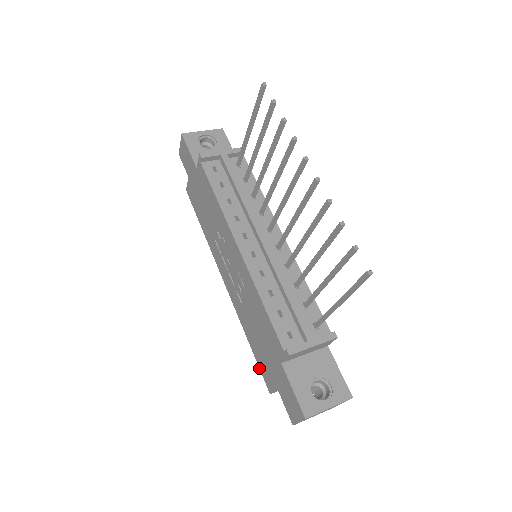
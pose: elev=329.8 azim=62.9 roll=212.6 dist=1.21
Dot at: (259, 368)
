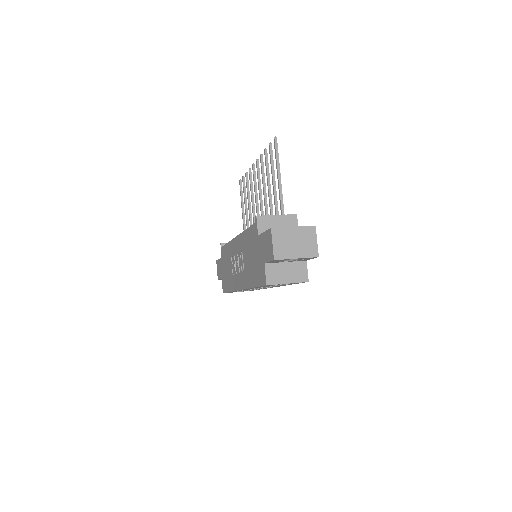
Dot at: (259, 286)
